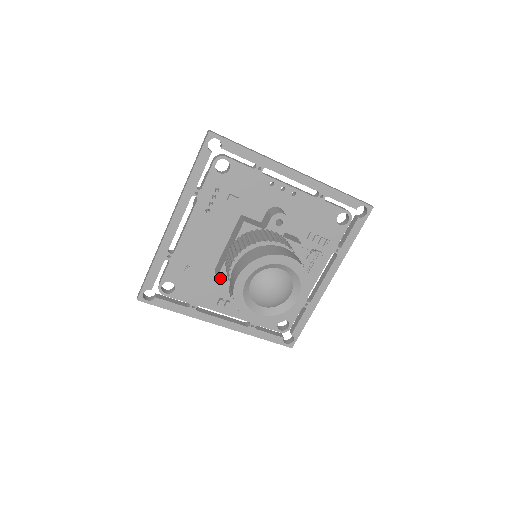
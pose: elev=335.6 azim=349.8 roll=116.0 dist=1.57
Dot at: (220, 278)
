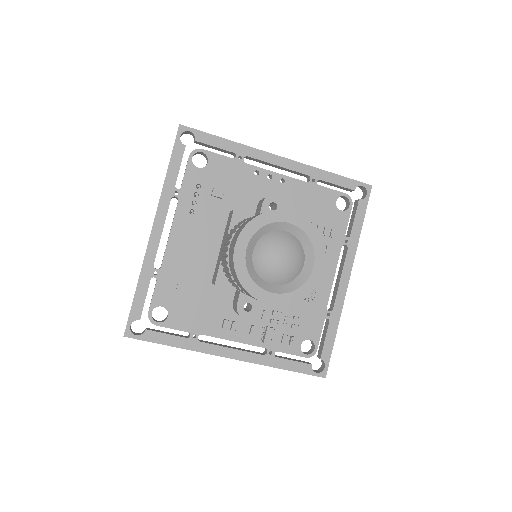
Dot at: (219, 284)
